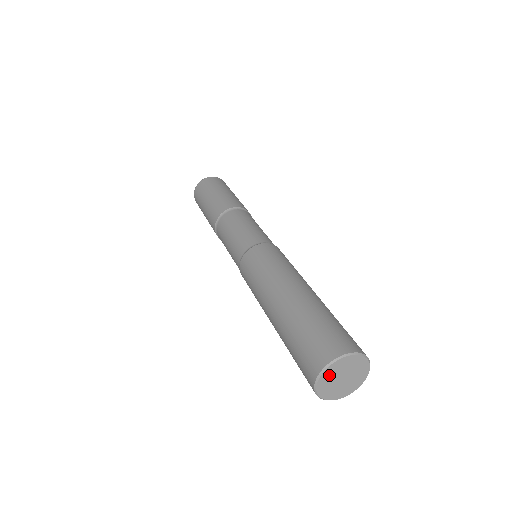
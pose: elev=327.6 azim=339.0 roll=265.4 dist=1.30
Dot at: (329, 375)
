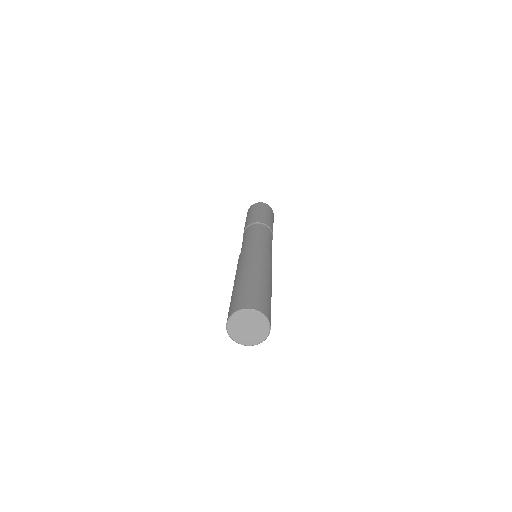
Dot at: (234, 329)
